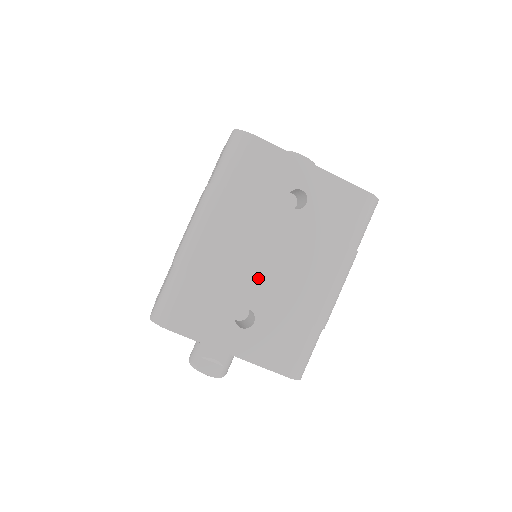
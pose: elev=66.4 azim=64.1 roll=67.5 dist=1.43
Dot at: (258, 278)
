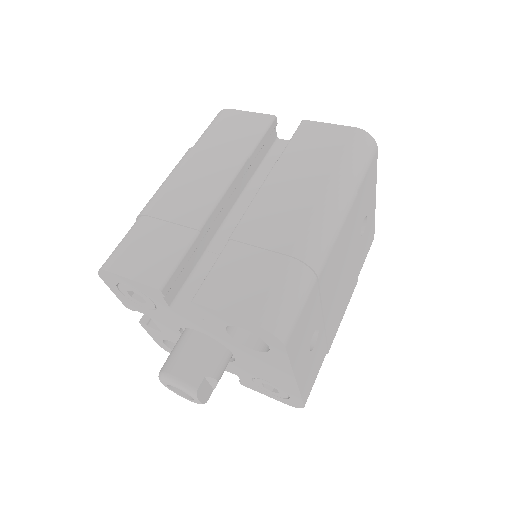
Dot at: (333, 297)
